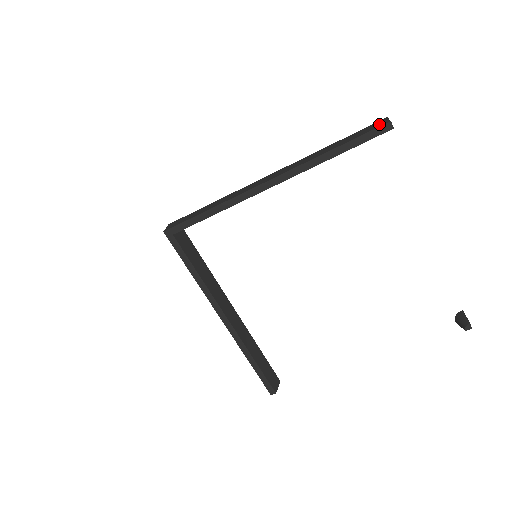
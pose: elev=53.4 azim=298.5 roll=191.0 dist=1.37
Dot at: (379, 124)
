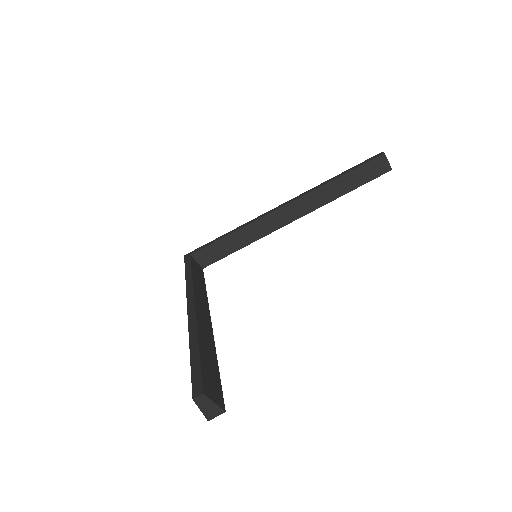
Dot at: occluded
